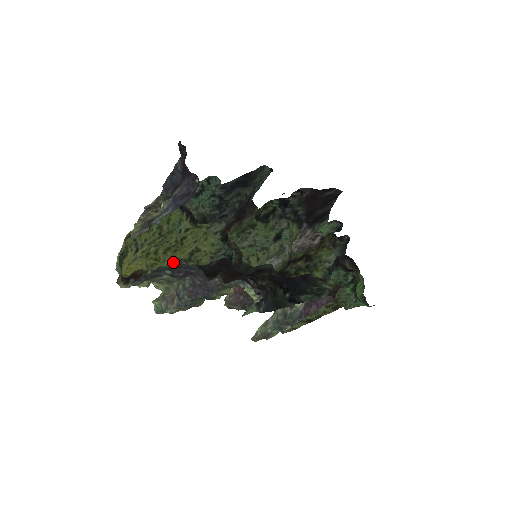
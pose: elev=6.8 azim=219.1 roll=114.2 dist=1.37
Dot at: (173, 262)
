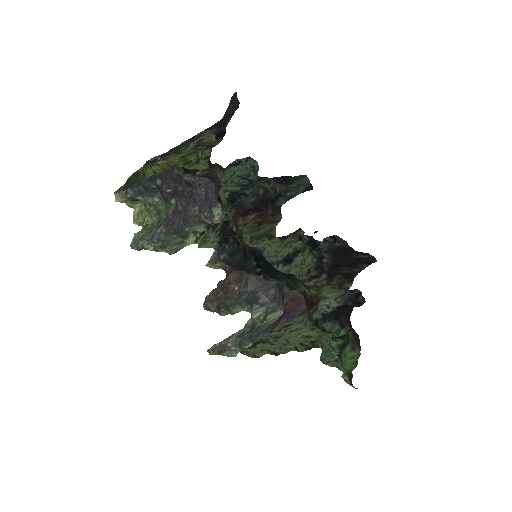
Dot at: (167, 169)
